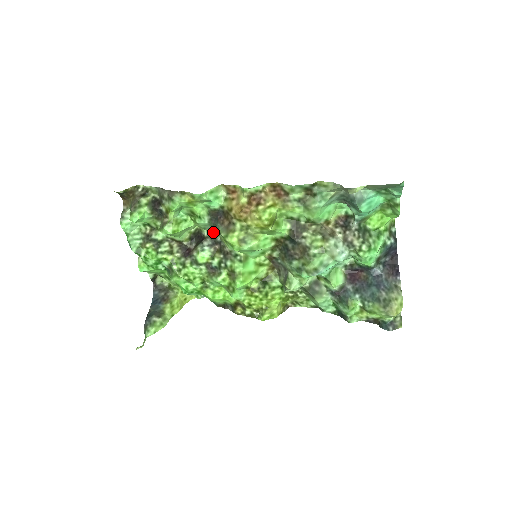
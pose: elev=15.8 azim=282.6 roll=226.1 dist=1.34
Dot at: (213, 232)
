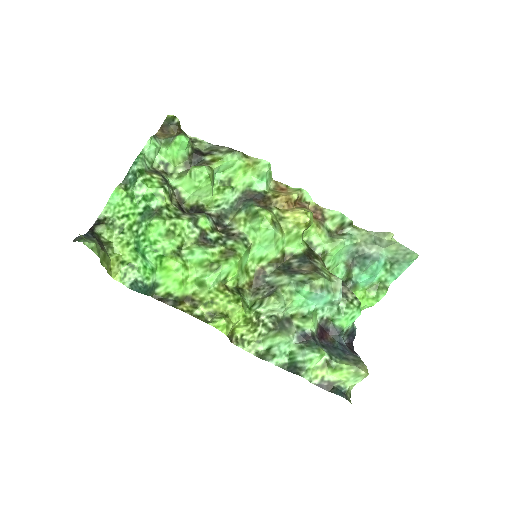
Dot at: (225, 214)
